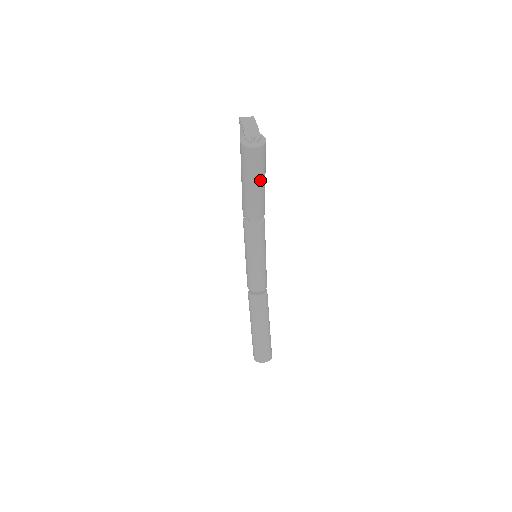
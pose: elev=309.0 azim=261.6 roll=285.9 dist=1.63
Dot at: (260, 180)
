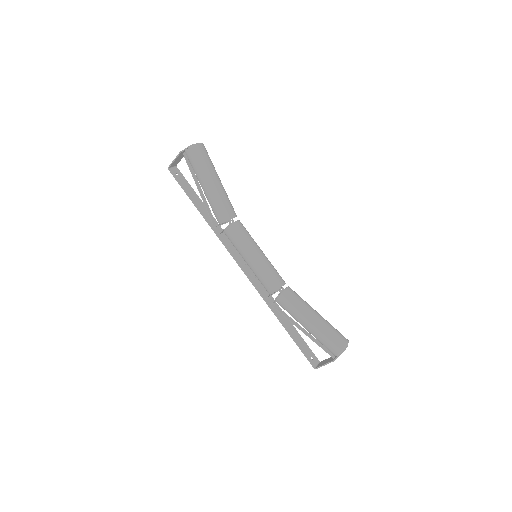
Dot at: (217, 174)
